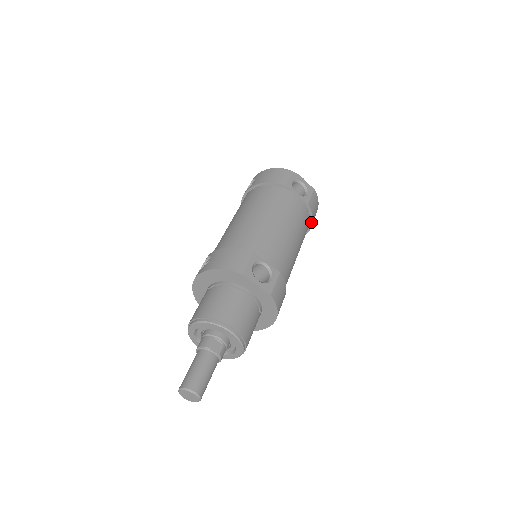
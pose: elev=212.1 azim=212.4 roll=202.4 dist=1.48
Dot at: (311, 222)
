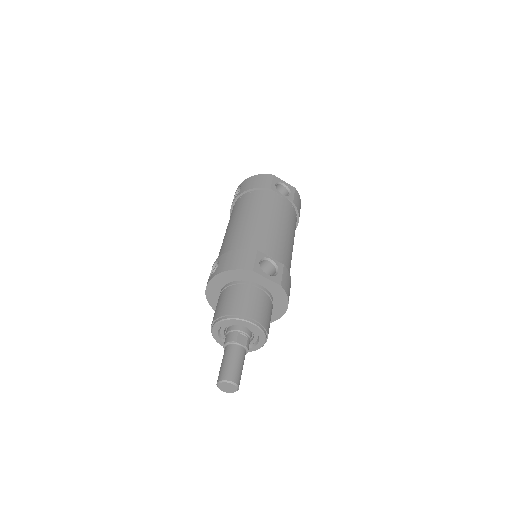
Dot at: (298, 218)
